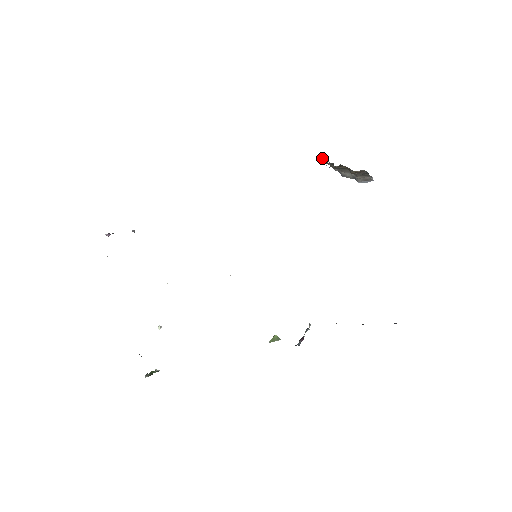
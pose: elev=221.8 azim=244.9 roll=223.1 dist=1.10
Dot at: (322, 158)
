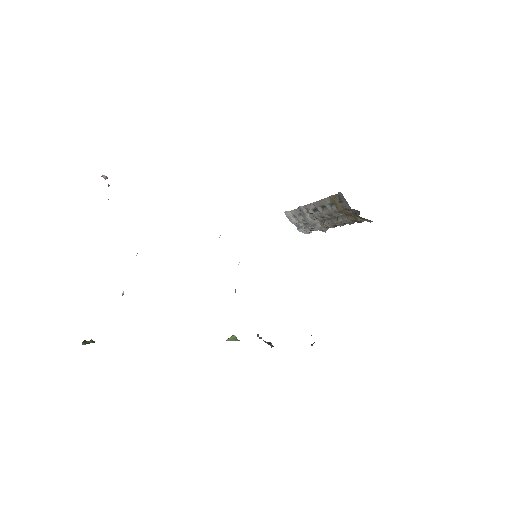
Dot at: (329, 198)
